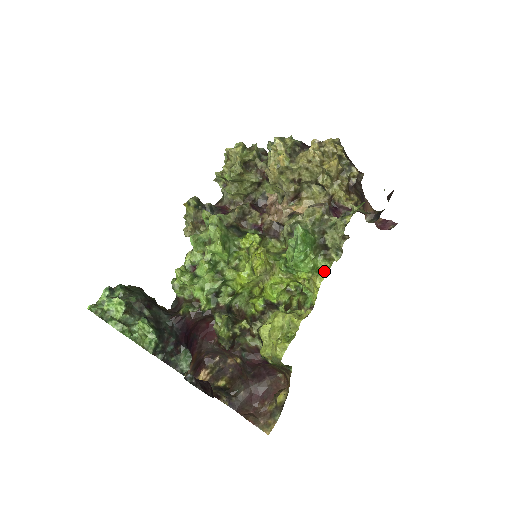
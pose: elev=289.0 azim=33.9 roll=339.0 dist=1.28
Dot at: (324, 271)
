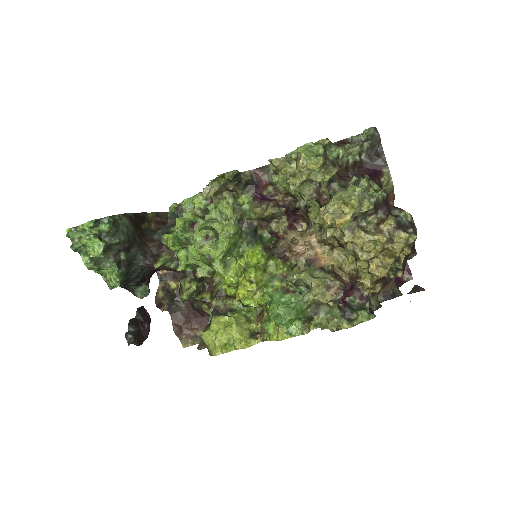
Dot at: (293, 333)
